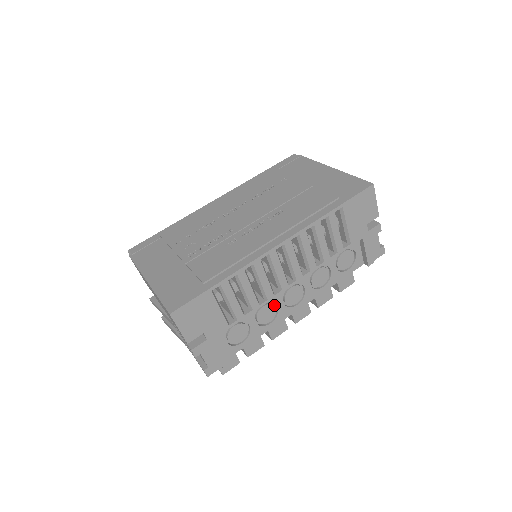
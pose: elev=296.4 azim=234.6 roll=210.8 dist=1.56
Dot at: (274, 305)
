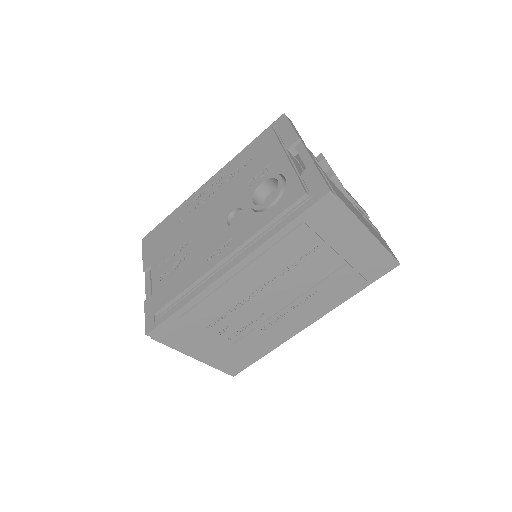
Dot at: occluded
